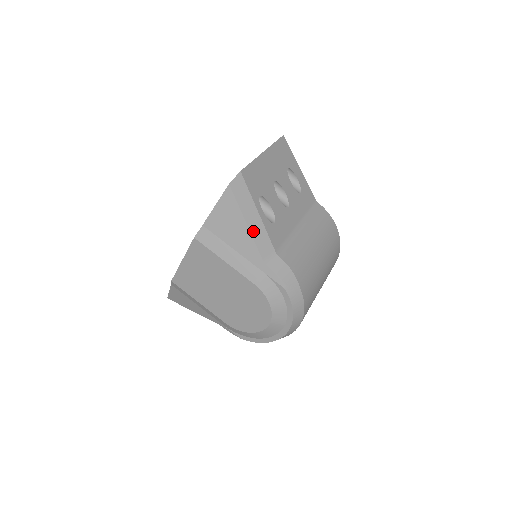
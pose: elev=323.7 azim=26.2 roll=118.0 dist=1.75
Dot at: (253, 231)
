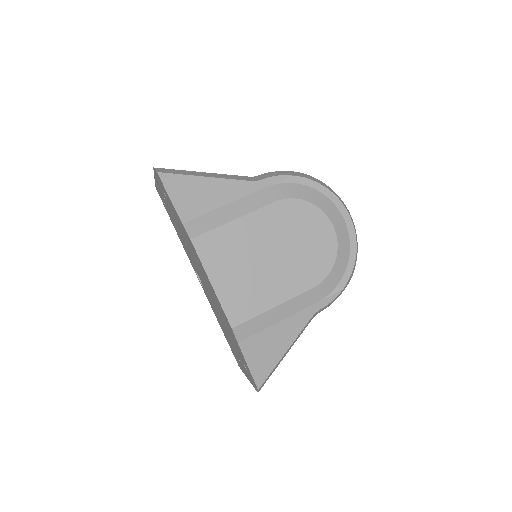
Dot at: (217, 177)
